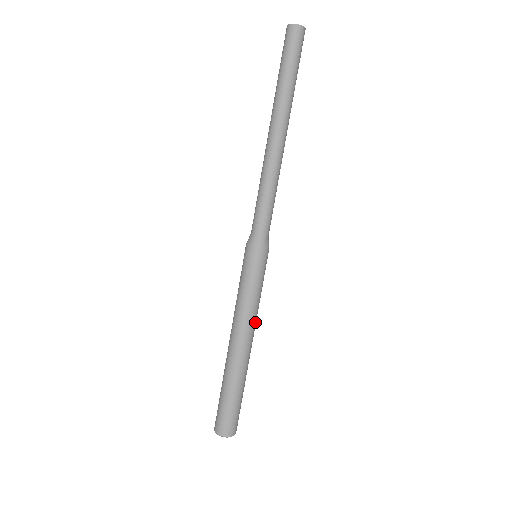
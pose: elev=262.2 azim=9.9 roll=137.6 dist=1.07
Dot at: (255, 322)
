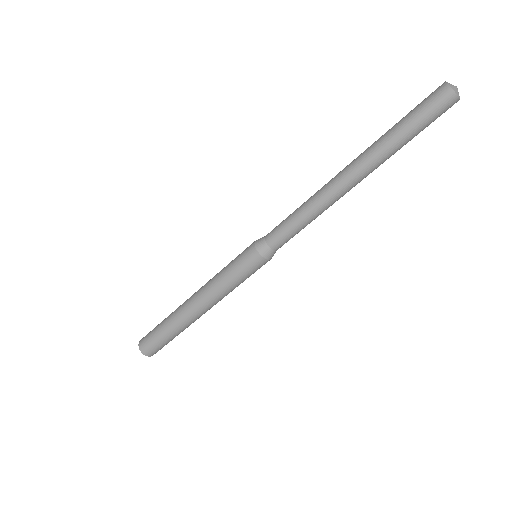
Dot at: occluded
